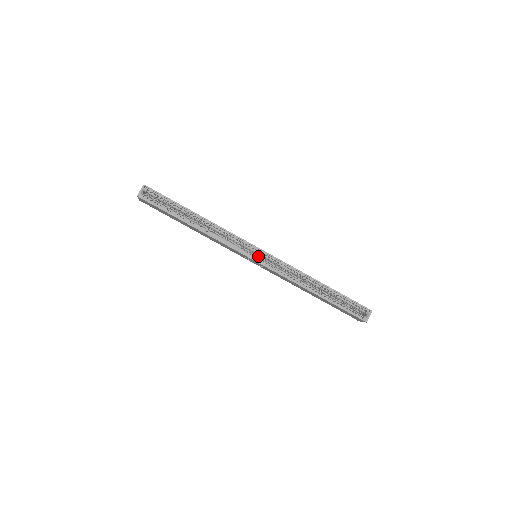
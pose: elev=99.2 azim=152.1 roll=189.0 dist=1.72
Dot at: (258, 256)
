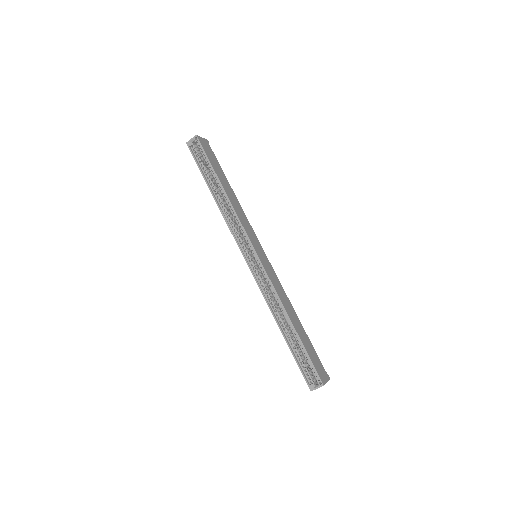
Dot at: occluded
